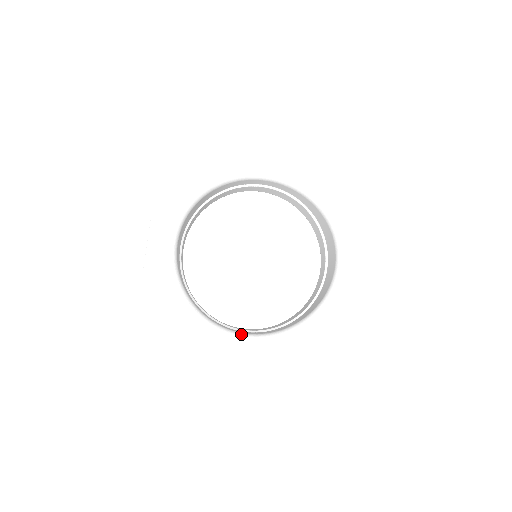
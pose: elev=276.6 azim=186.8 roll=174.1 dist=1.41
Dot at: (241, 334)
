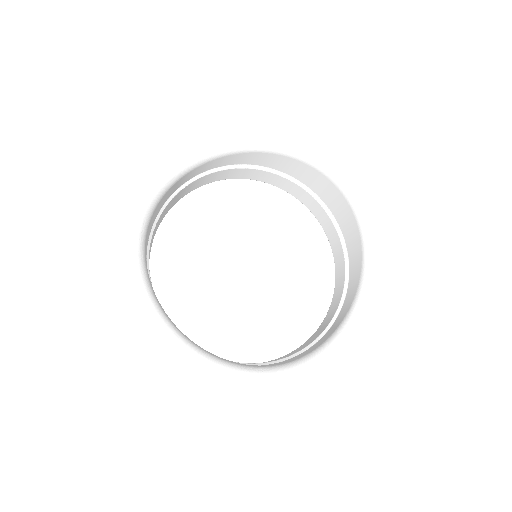
Dot at: (326, 345)
